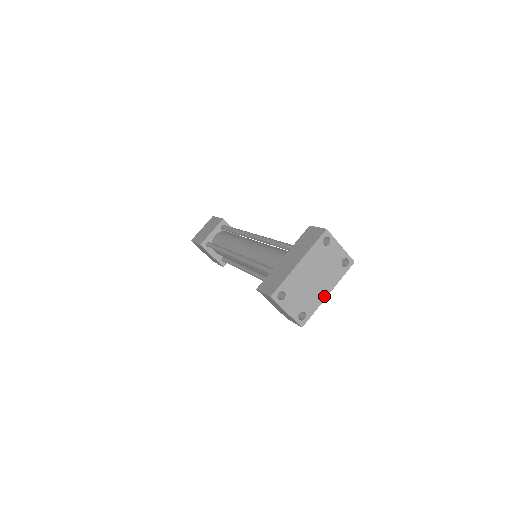
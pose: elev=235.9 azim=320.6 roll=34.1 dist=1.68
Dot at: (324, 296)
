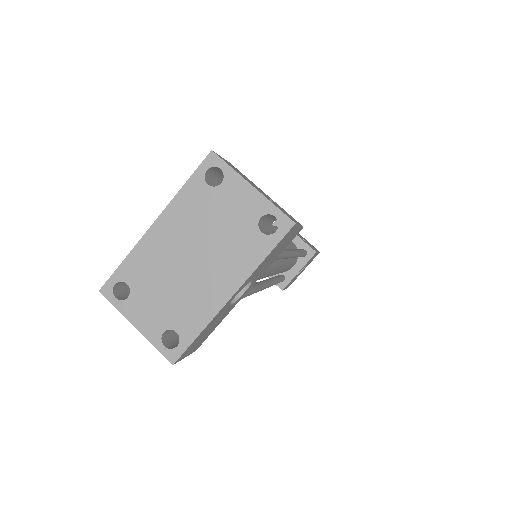
Dot at: (220, 300)
